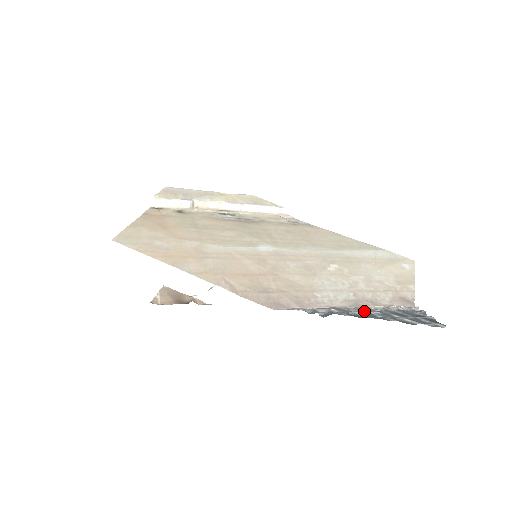
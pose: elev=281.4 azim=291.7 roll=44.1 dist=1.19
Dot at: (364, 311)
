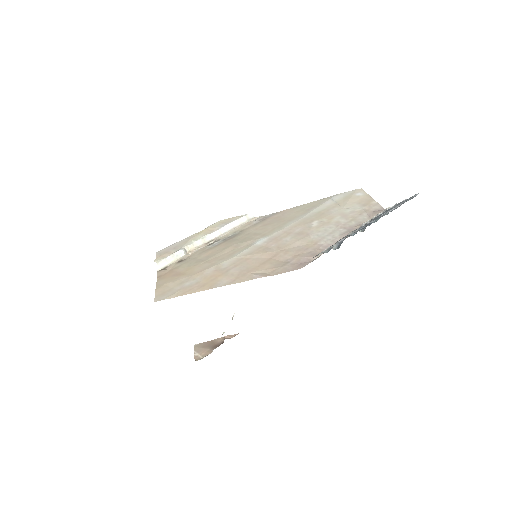
Dot at: occluded
